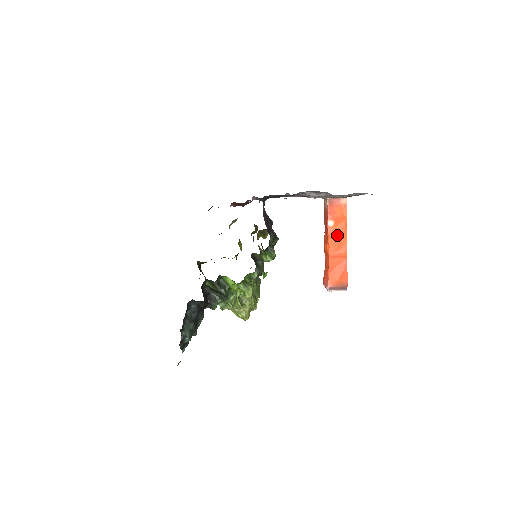
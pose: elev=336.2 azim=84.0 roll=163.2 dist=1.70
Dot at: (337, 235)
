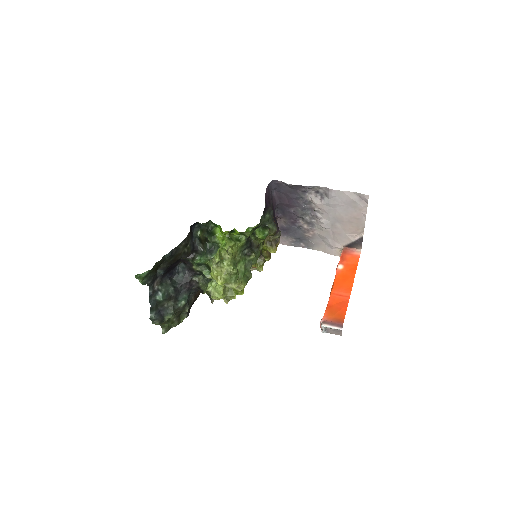
Dot at: (344, 277)
